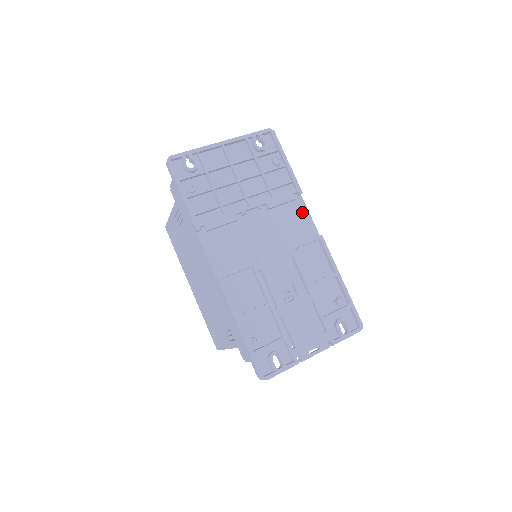
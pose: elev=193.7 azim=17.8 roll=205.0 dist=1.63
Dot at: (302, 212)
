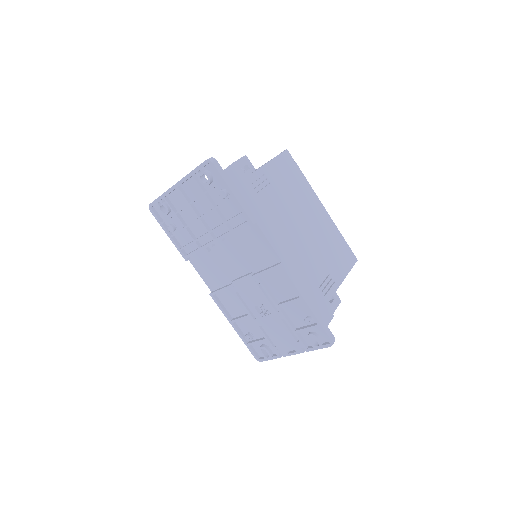
Dot at: (261, 240)
